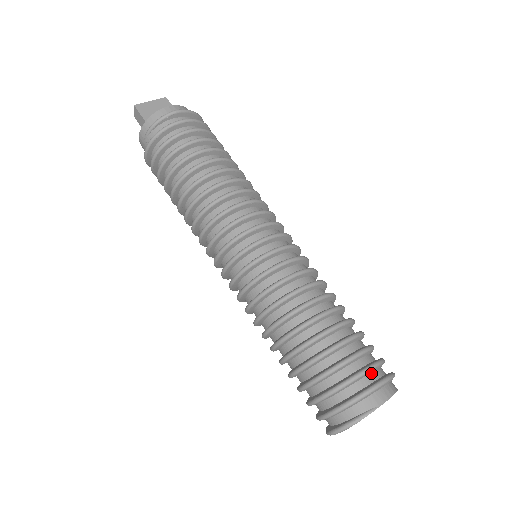
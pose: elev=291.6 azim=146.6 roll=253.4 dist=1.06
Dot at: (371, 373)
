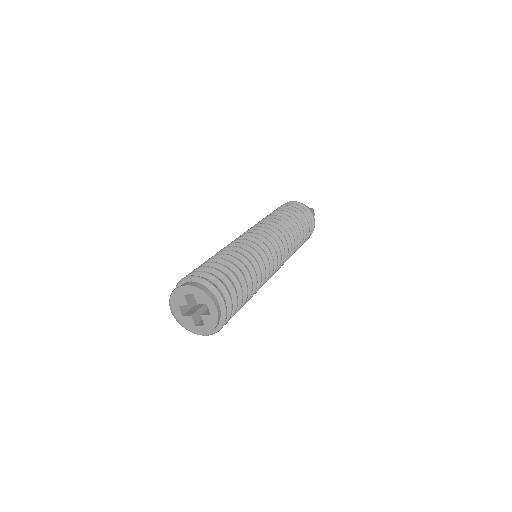
Dot at: occluded
